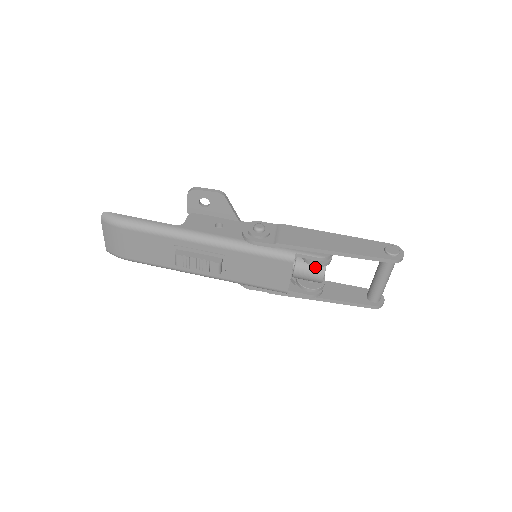
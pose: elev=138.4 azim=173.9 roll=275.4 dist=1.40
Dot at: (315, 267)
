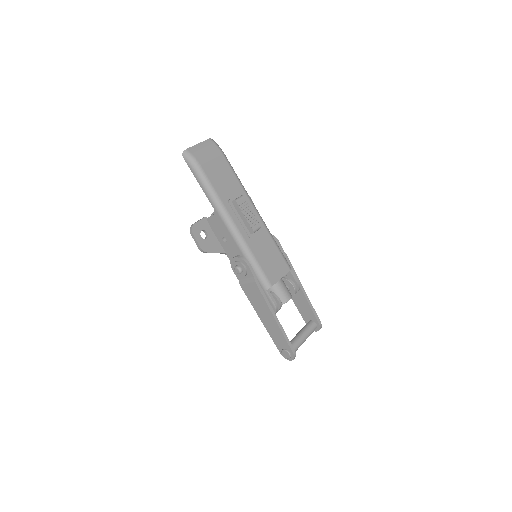
Dot at: (288, 289)
